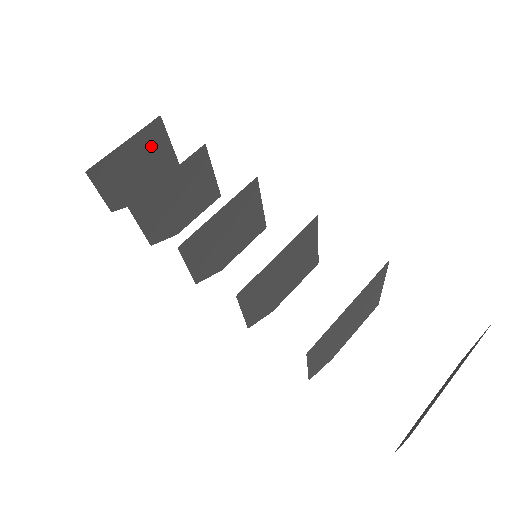
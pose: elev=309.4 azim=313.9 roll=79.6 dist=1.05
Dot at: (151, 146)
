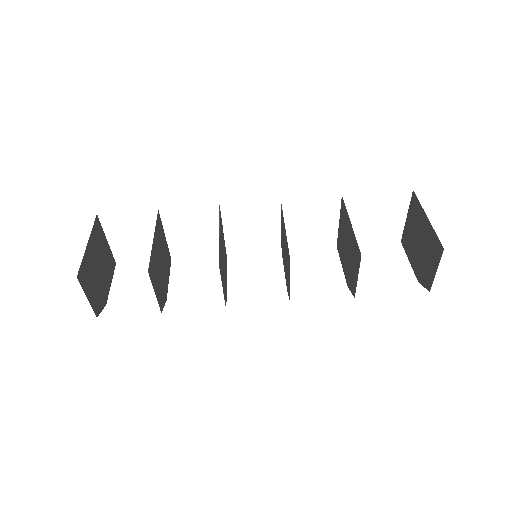
Dot at: (99, 245)
